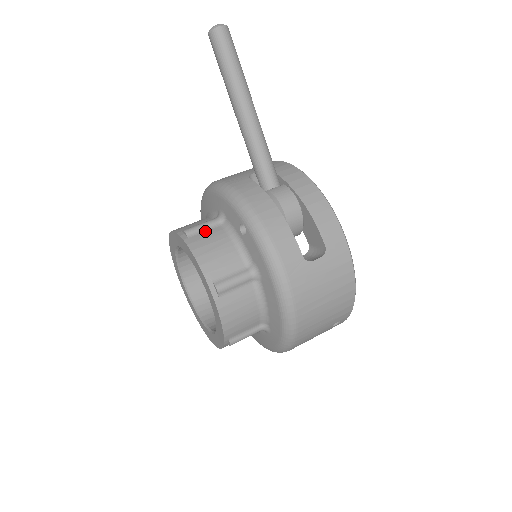
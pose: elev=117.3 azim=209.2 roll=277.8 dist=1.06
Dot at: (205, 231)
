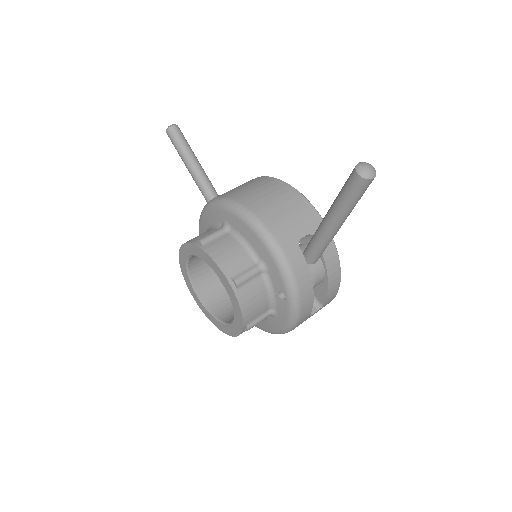
Dot at: (250, 282)
